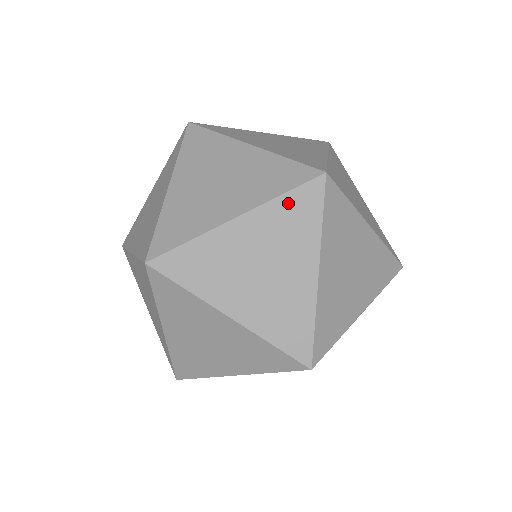
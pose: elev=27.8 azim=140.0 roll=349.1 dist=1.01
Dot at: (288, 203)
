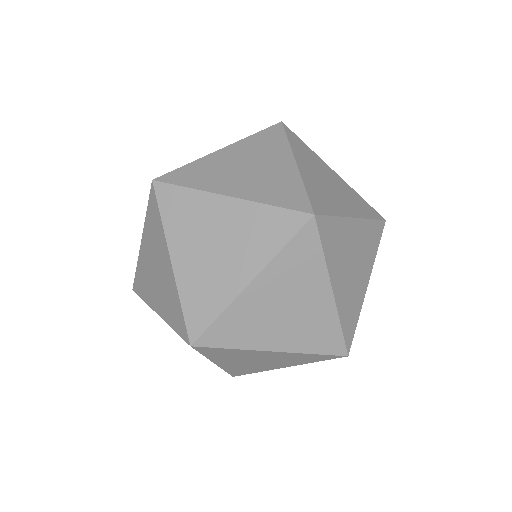
Dot at: (259, 137)
